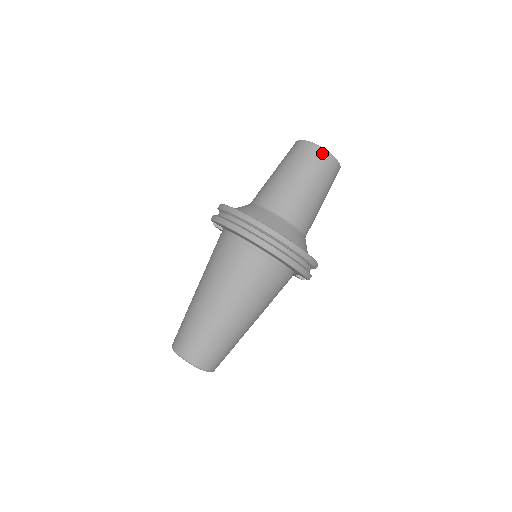
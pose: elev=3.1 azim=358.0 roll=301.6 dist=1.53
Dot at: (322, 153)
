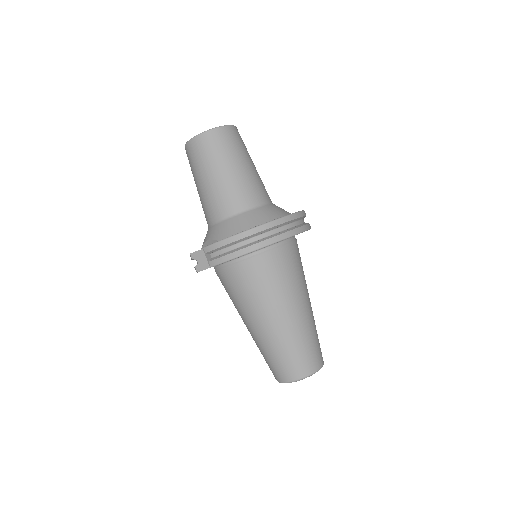
Dot at: (226, 130)
